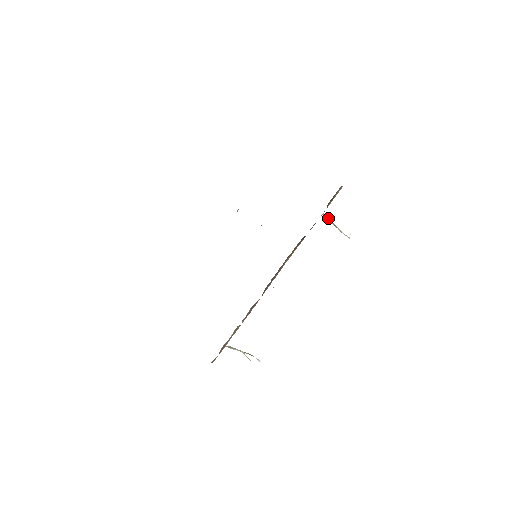
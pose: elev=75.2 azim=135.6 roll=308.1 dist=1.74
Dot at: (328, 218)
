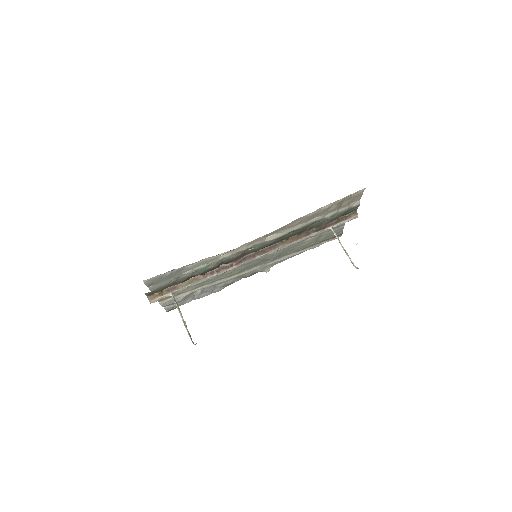
Dot at: (338, 238)
